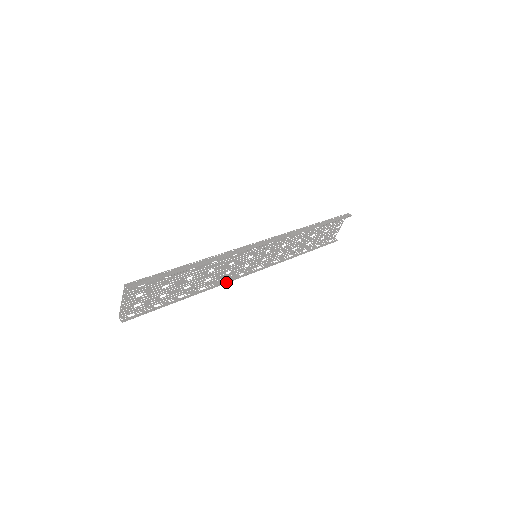
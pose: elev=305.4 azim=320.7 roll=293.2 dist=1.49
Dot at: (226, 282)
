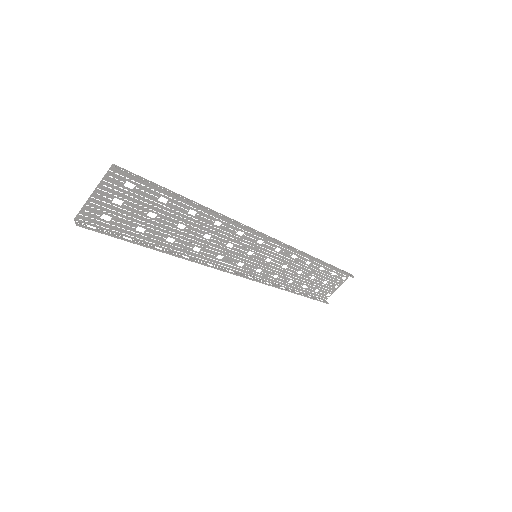
Dot at: (213, 267)
